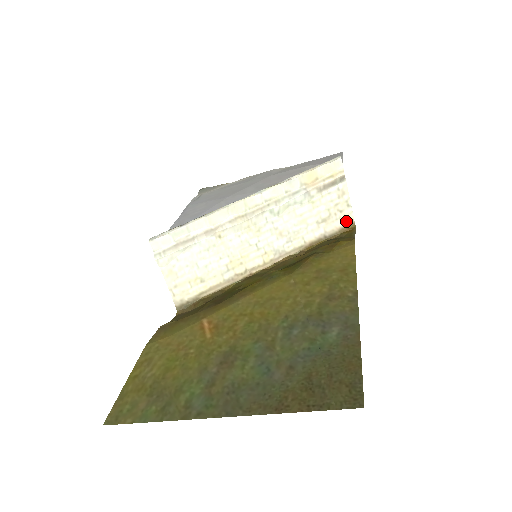
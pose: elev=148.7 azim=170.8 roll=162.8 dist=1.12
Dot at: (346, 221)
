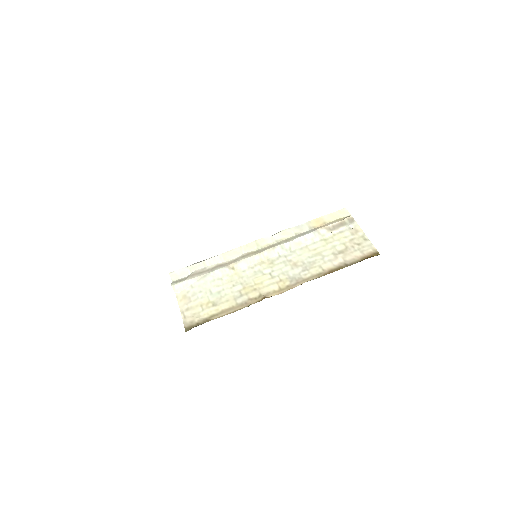
Dot at: (367, 252)
